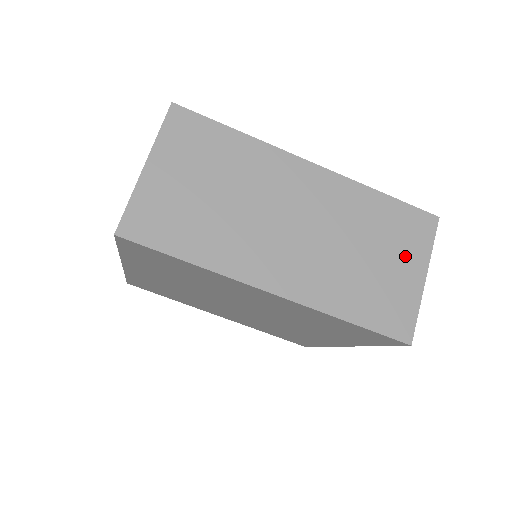
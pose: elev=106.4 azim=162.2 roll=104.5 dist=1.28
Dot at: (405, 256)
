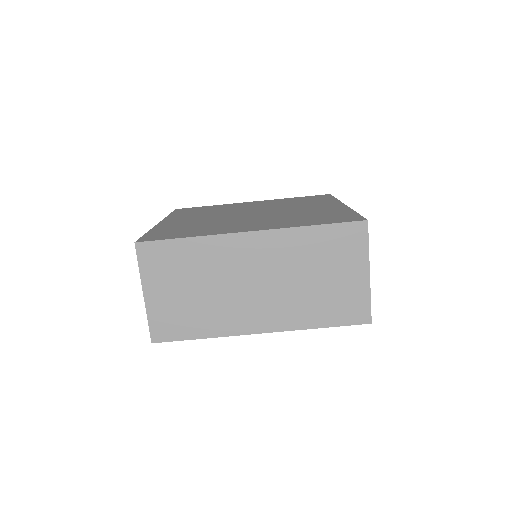
Dot at: (348, 265)
